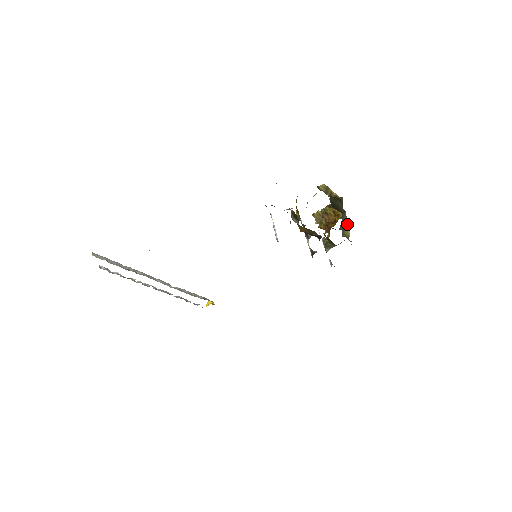
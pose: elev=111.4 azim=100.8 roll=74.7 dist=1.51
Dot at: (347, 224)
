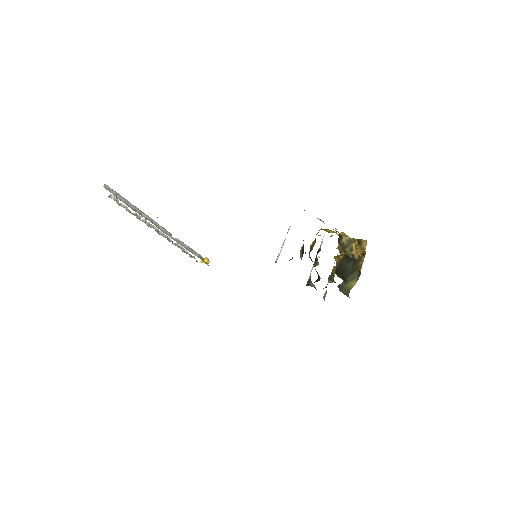
Dot at: (355, 278)
